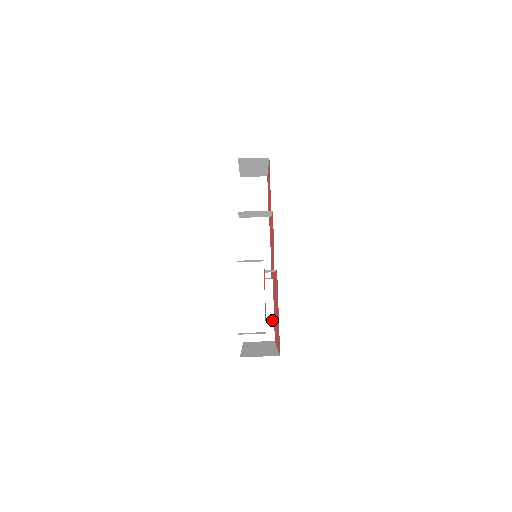
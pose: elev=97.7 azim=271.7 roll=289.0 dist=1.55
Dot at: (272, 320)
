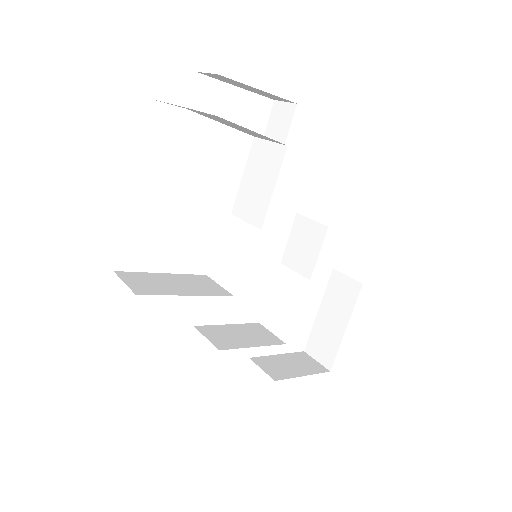
Dot at: (171, 294)
